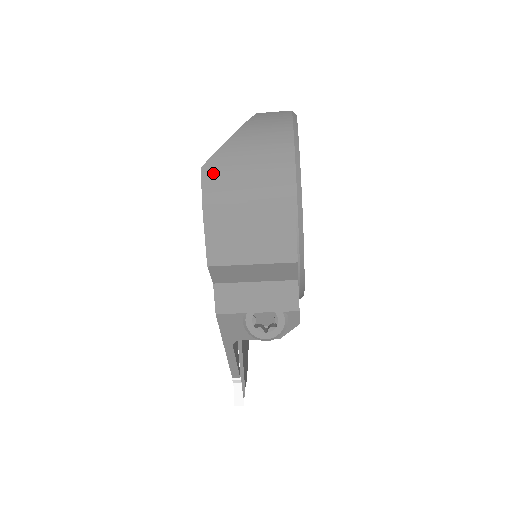
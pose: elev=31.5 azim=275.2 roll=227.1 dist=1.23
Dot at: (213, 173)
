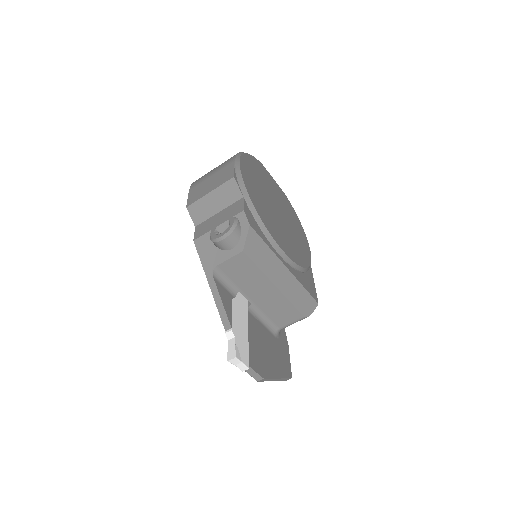
Dot at: occluded
